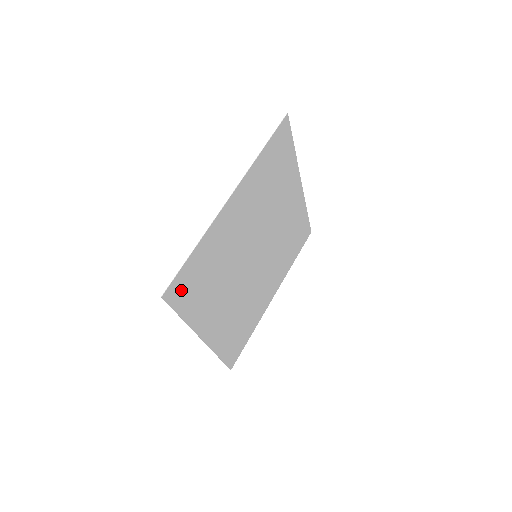
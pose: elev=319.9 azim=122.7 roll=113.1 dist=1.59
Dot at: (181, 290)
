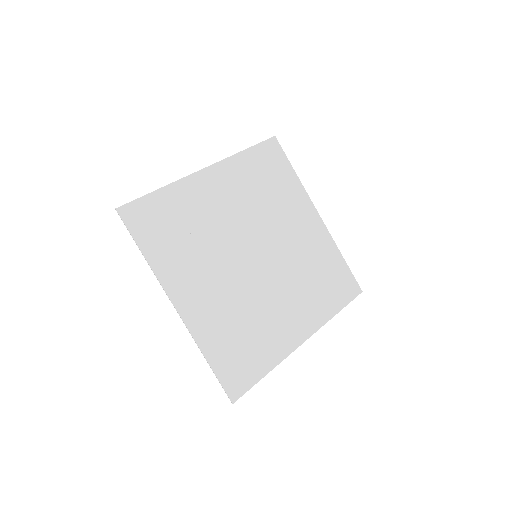
Dot at: (141, 219)
